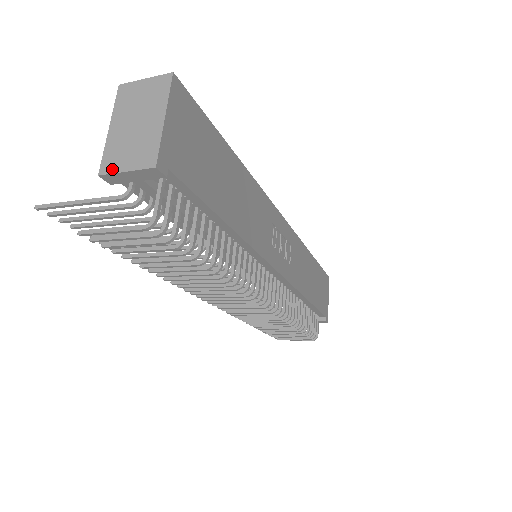
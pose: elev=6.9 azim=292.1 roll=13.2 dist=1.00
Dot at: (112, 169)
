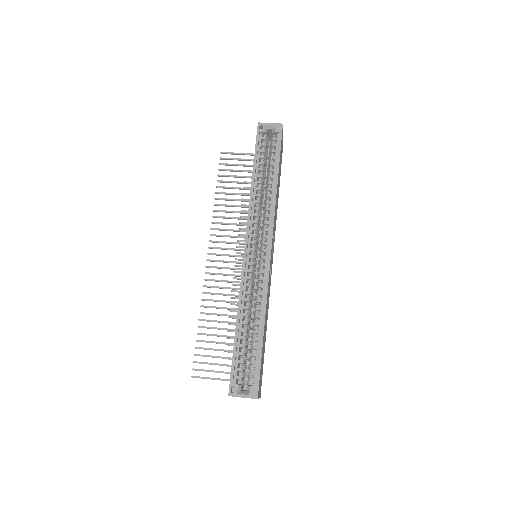
Dot at: occluded
